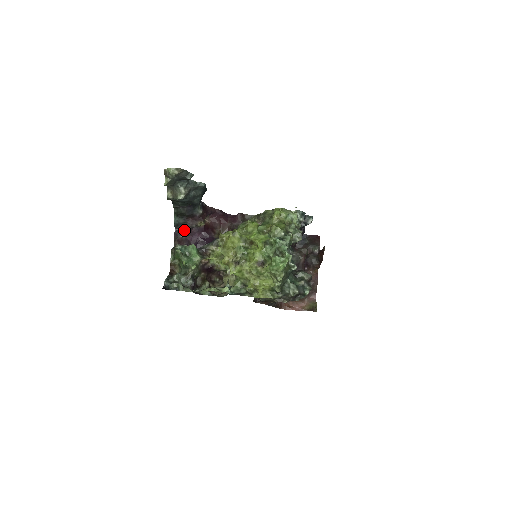
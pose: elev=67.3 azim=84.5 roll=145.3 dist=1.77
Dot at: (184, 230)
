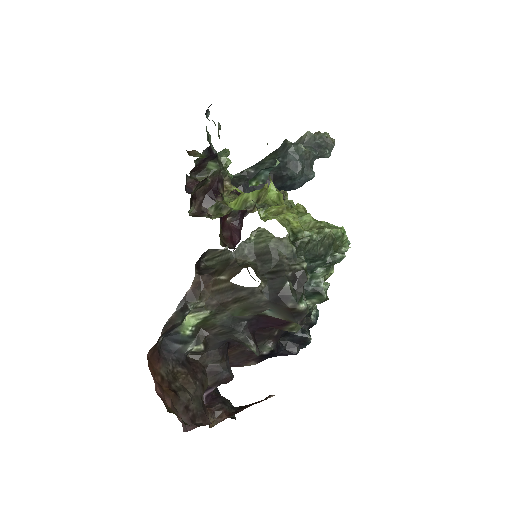
Dot at: occluded
